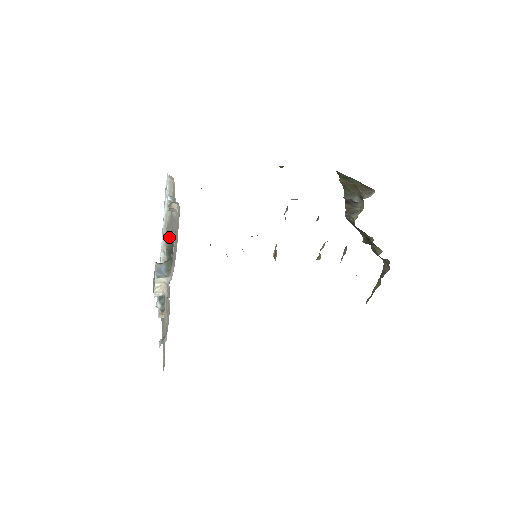
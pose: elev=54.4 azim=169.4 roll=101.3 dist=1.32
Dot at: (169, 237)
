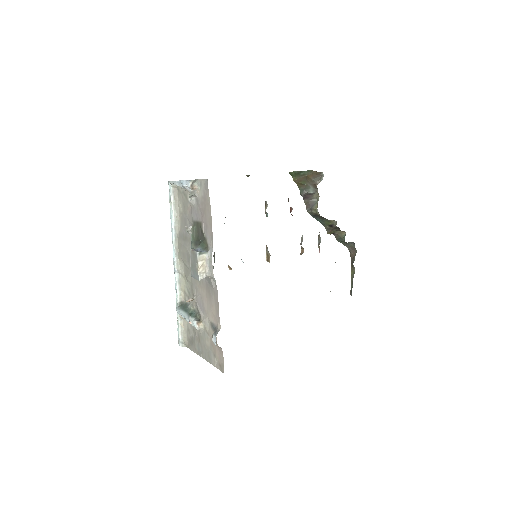
Dot at: (192, 229)
